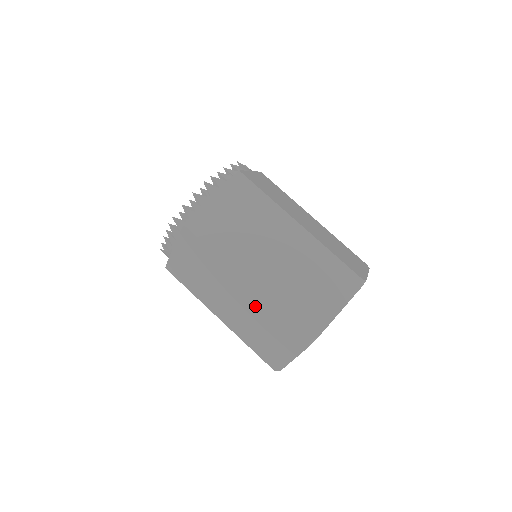
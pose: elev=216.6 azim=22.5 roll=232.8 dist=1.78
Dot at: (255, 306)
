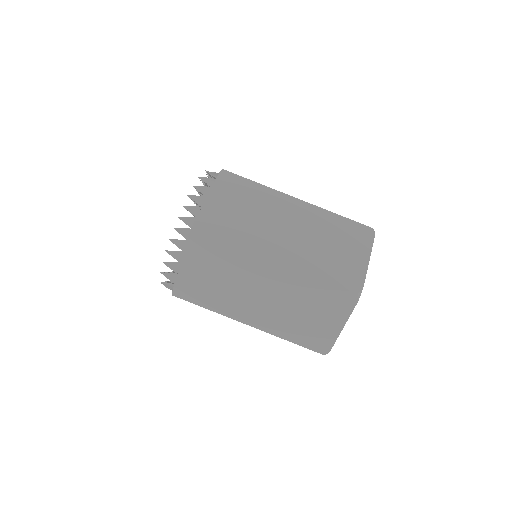
Dot at: occluded
